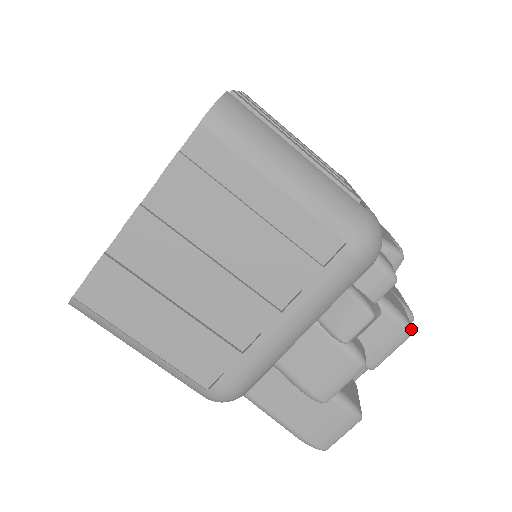
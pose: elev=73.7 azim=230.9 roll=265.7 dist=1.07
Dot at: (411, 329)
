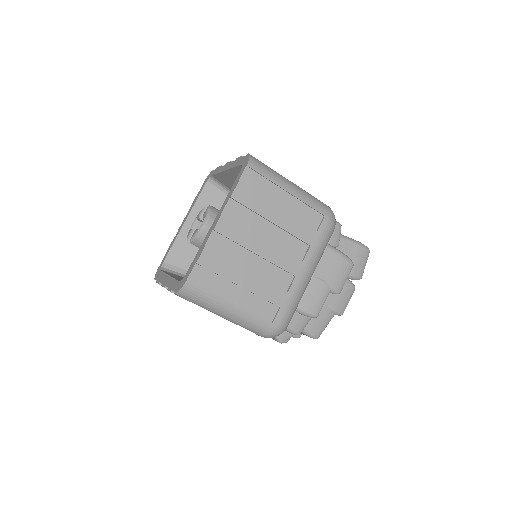
Dot at: (316, 338)
